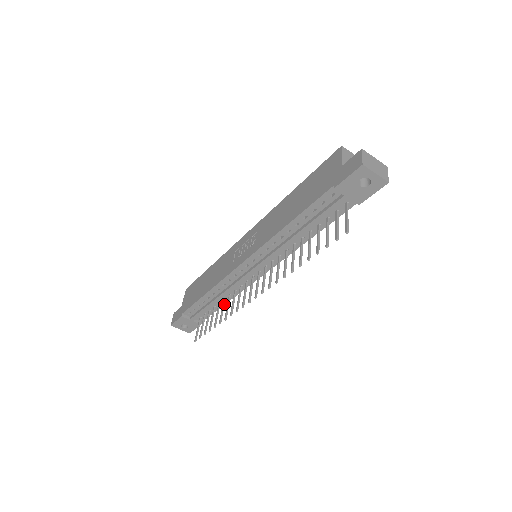
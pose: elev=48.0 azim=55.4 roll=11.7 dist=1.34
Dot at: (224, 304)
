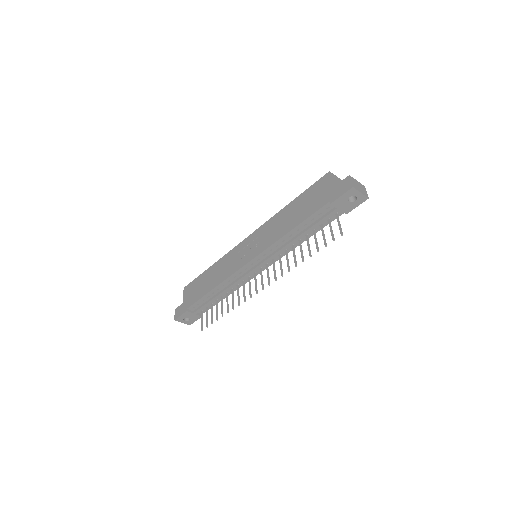
Dot at: occluded
